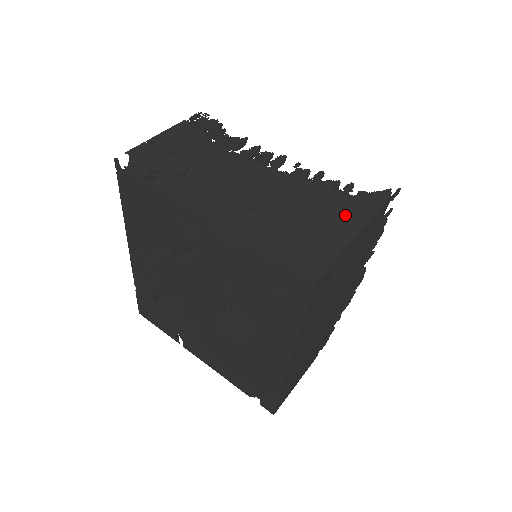
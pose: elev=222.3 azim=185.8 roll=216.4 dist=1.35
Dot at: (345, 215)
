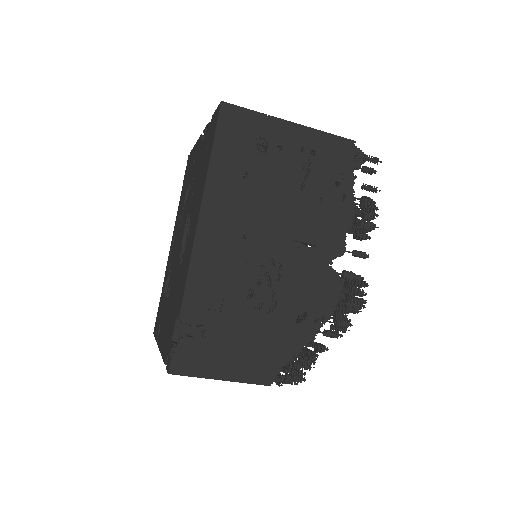
Dot at: occluded
